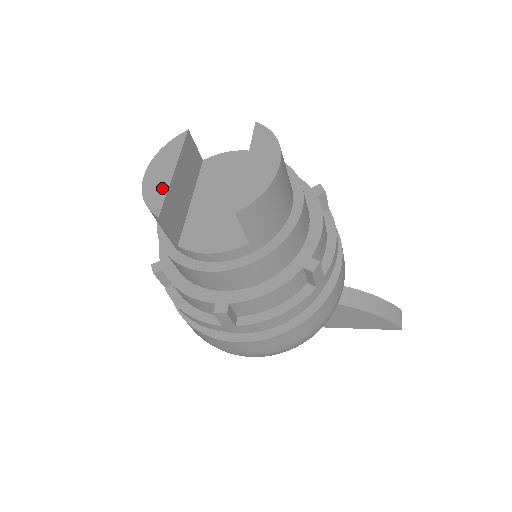
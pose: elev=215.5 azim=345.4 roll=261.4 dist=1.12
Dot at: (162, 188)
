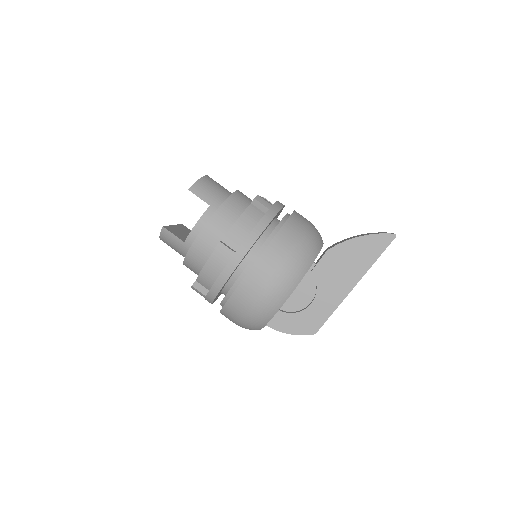
Dot at: occluded
